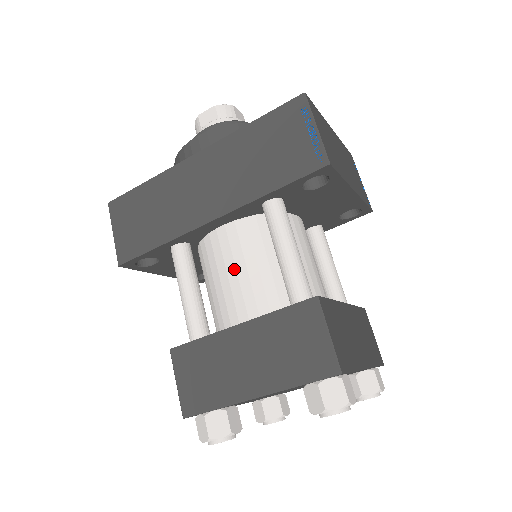
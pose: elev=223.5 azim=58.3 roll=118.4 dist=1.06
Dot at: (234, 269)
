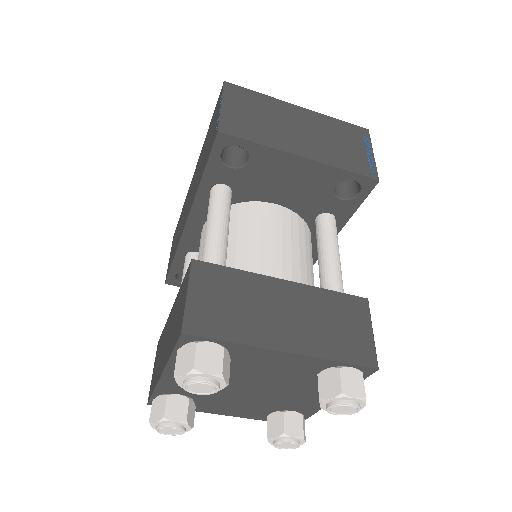
Dot at: occluded
